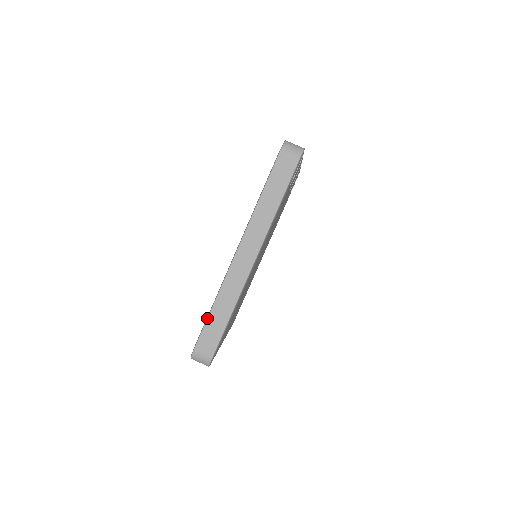
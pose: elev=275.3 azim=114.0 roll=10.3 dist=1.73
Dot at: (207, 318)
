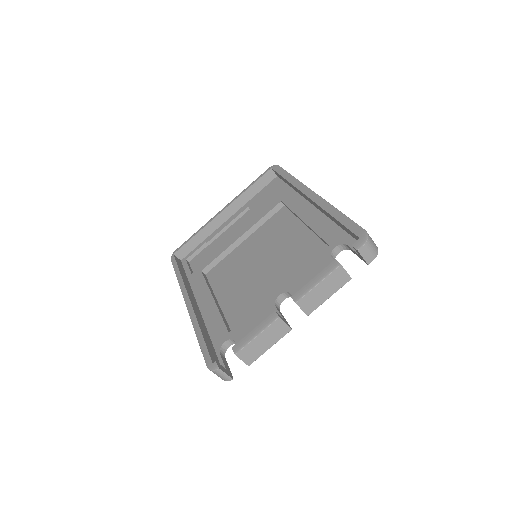
Dot at: (175, 273)
